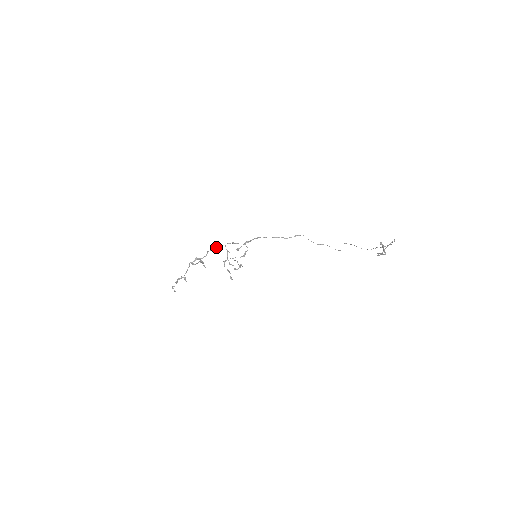
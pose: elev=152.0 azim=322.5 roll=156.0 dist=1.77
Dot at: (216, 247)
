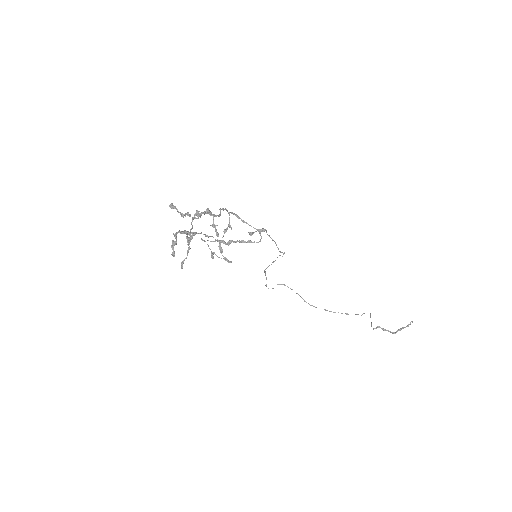
Dot at: (225, 208)
